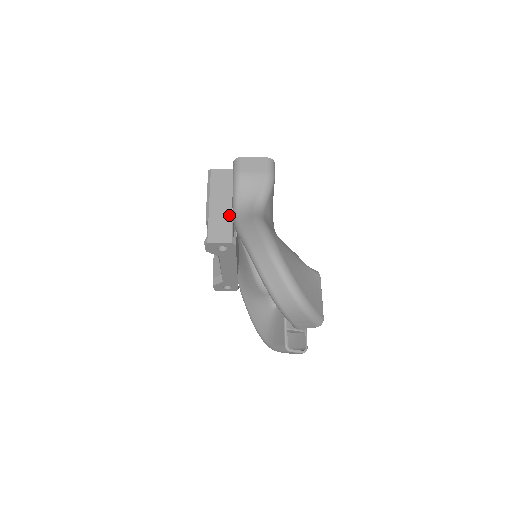
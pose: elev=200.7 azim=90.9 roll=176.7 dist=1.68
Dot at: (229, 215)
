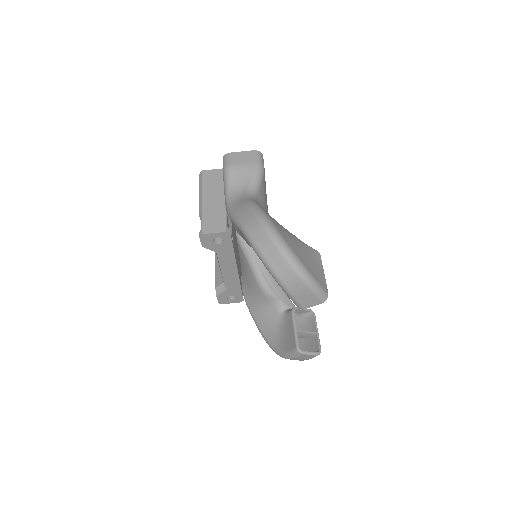
Dot at: (222, 208)
